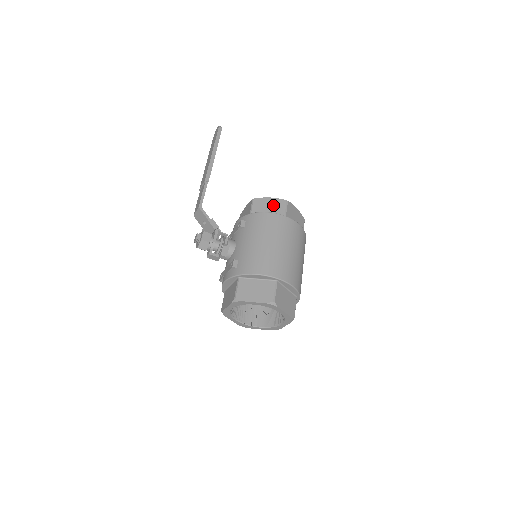
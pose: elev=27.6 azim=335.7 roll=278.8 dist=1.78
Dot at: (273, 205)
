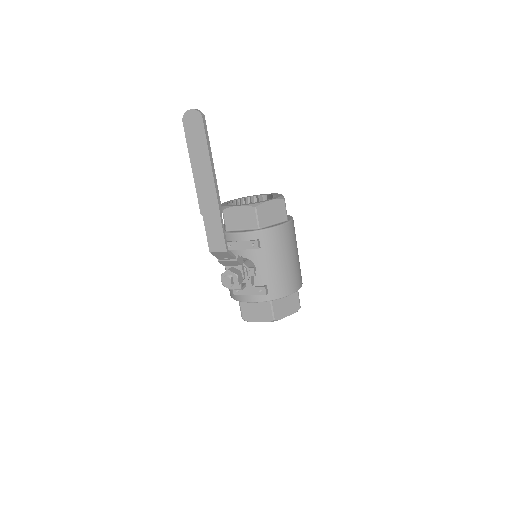
Dot at: (275, 209)
